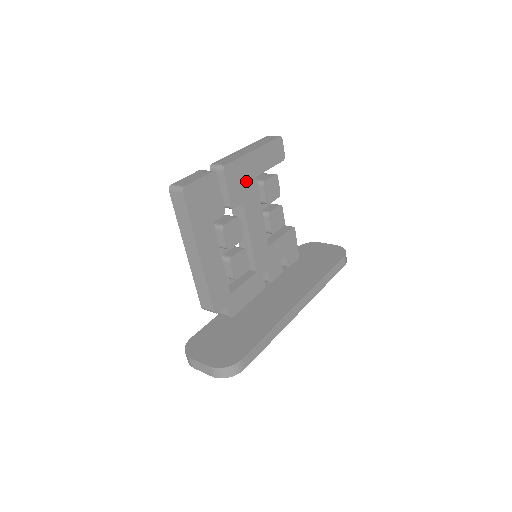
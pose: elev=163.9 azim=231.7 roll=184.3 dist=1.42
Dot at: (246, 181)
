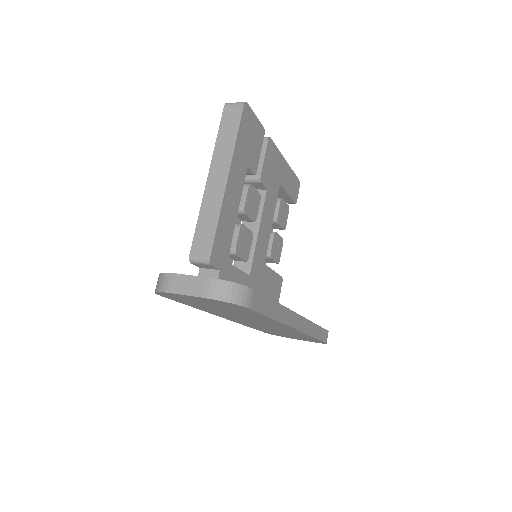
Dot at: (274, 175)
